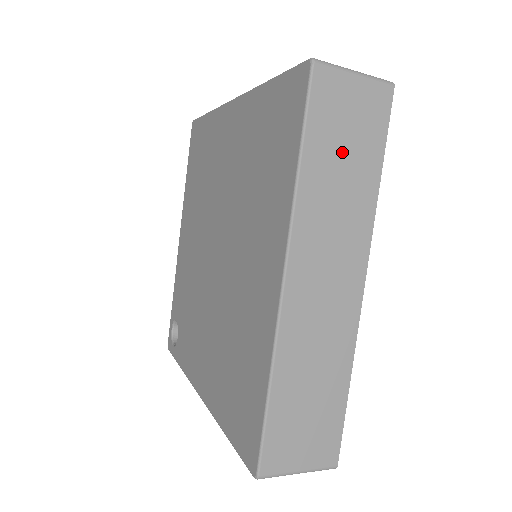
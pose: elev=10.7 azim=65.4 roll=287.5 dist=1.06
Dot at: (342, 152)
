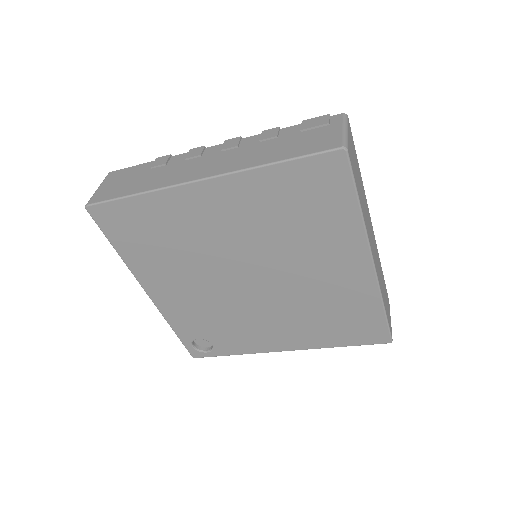
Dot at: (358, 178)
